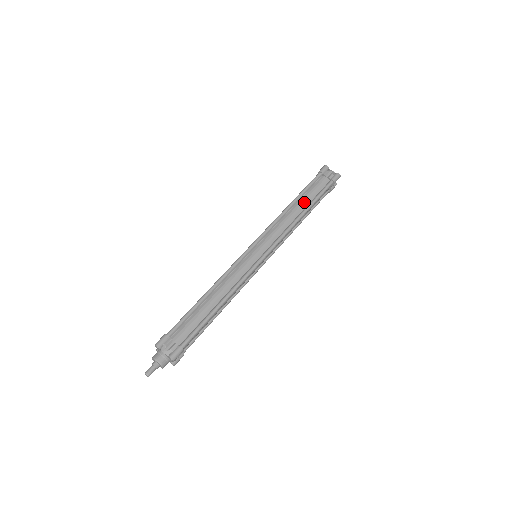
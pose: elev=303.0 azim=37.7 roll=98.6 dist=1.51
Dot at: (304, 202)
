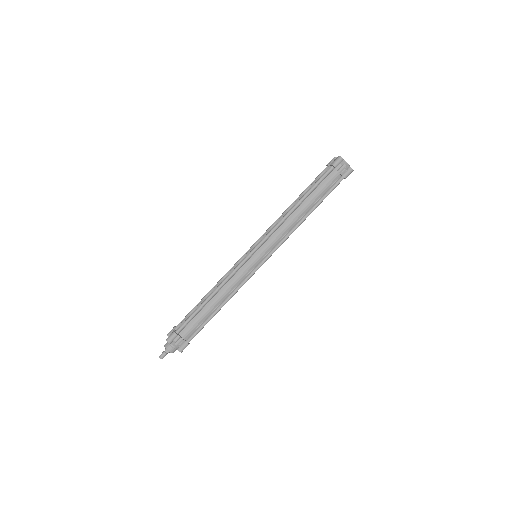
Dot at: (310, 203)
